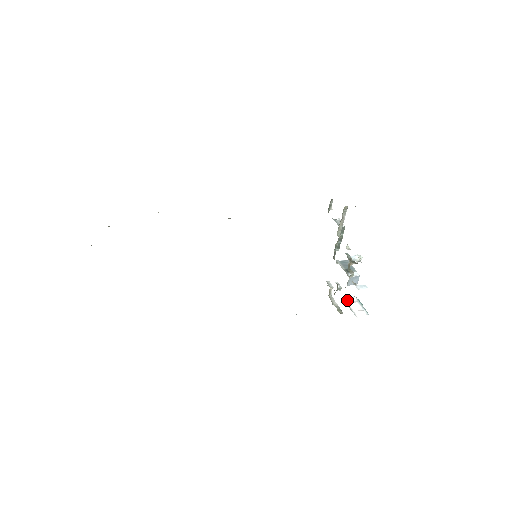
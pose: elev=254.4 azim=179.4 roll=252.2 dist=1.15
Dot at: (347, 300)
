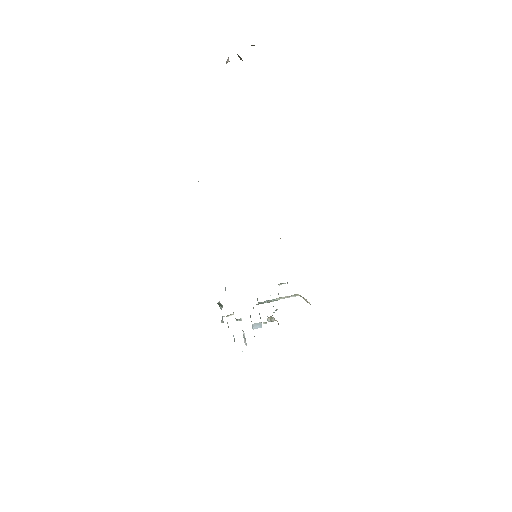
Dot at: occluded
